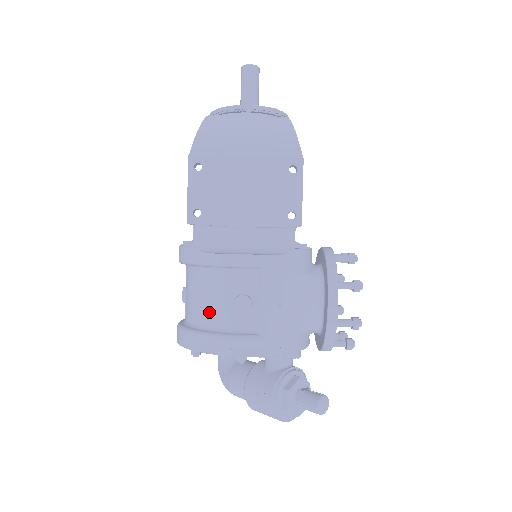
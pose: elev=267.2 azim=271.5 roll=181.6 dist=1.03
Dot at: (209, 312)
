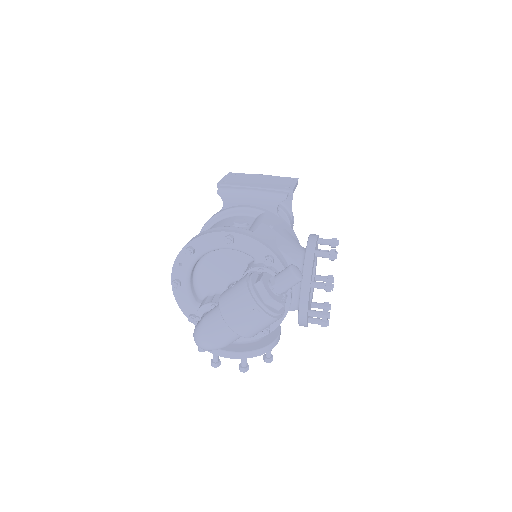
Dot at: occluded
